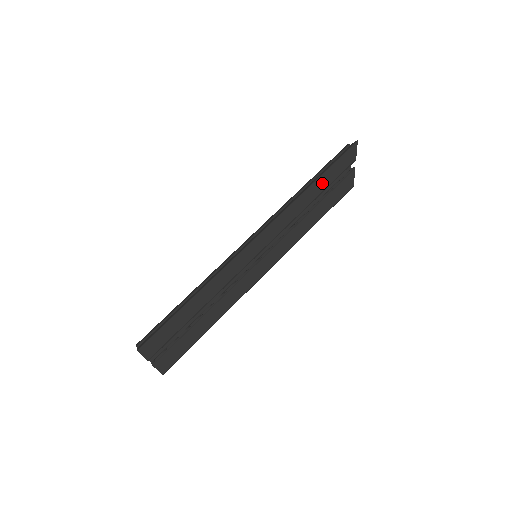
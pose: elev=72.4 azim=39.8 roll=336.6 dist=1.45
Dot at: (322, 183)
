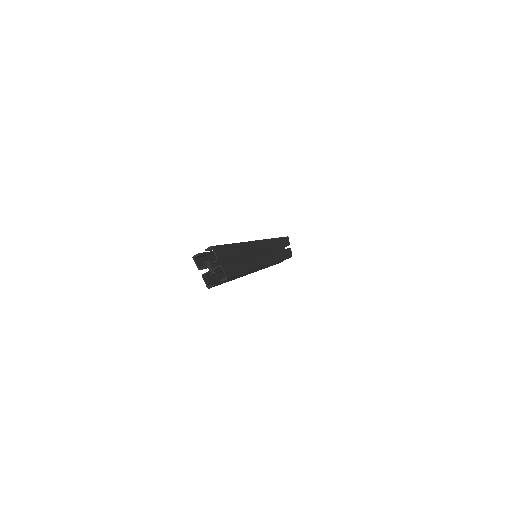
Dot at: (280, 242)
